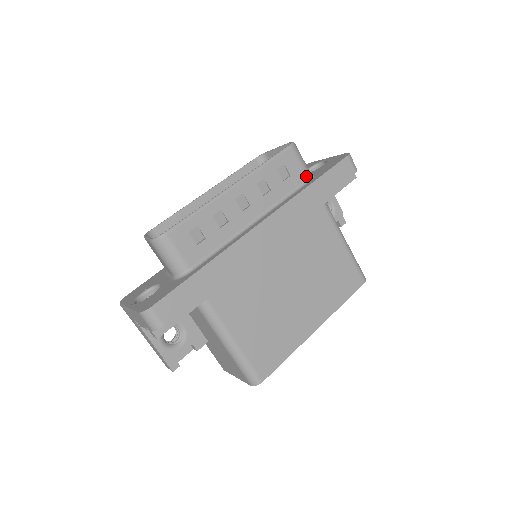
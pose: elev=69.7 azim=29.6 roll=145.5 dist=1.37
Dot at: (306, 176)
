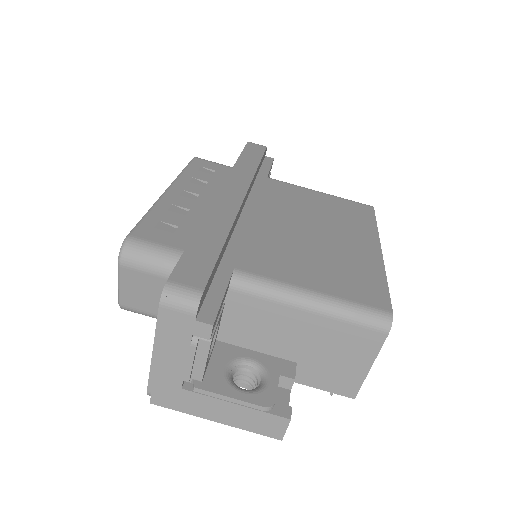
Dot at: (230, 168)
